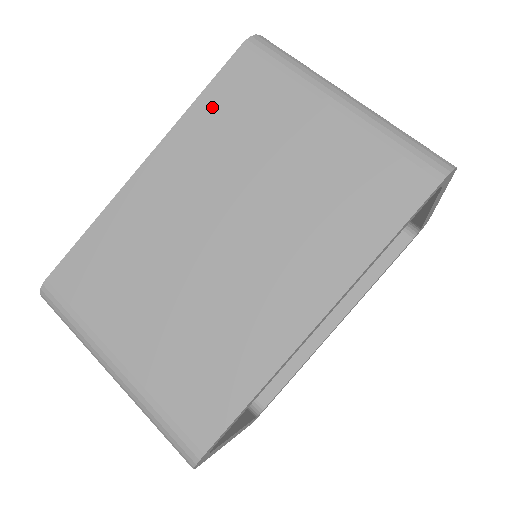
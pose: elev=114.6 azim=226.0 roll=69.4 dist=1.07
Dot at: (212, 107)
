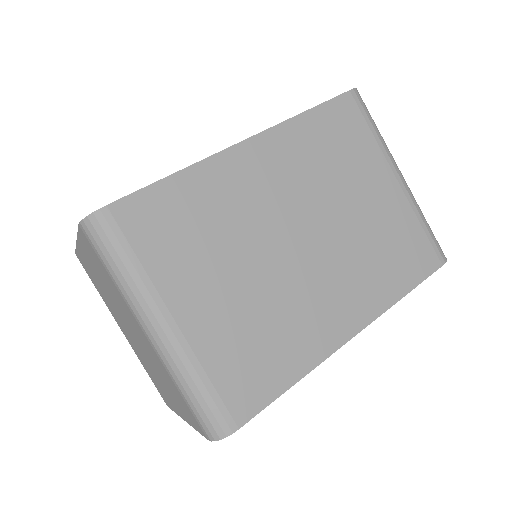
Dot at: (316, 126)
